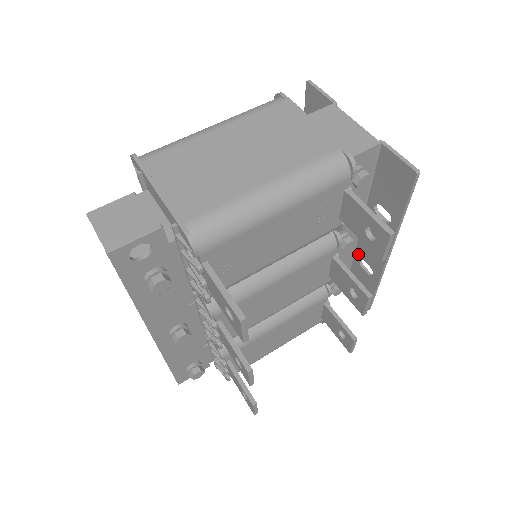
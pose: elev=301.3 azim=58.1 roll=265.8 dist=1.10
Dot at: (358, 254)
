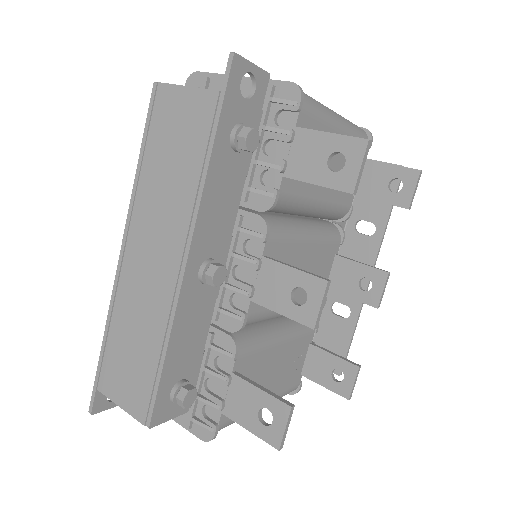
Dot at: (330, 298)
